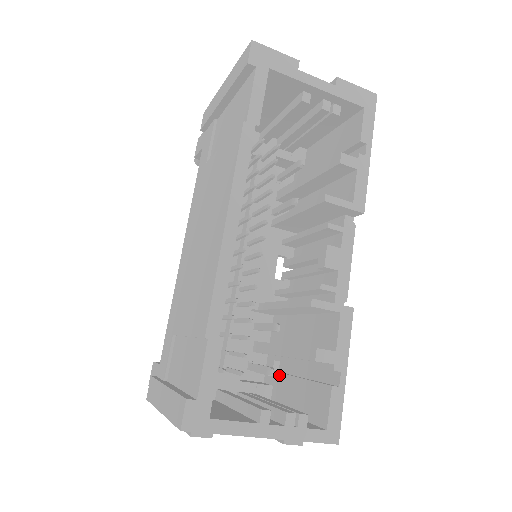
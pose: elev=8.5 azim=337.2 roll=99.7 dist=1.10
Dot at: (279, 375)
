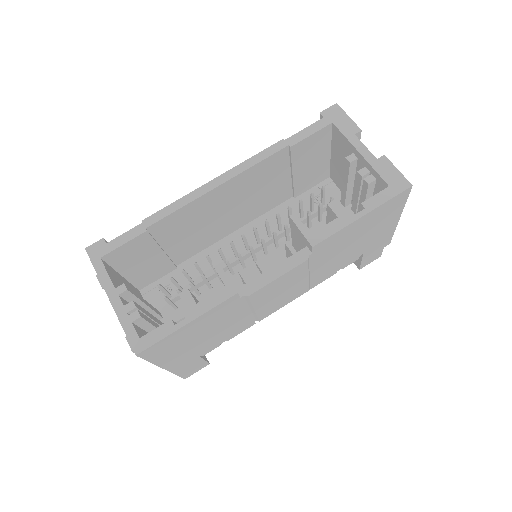
Dot at: occluded
